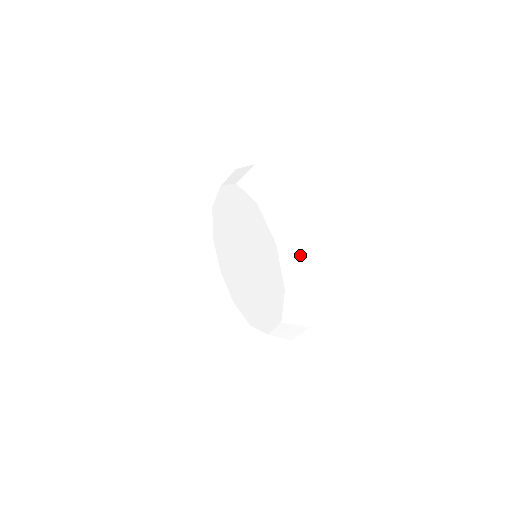
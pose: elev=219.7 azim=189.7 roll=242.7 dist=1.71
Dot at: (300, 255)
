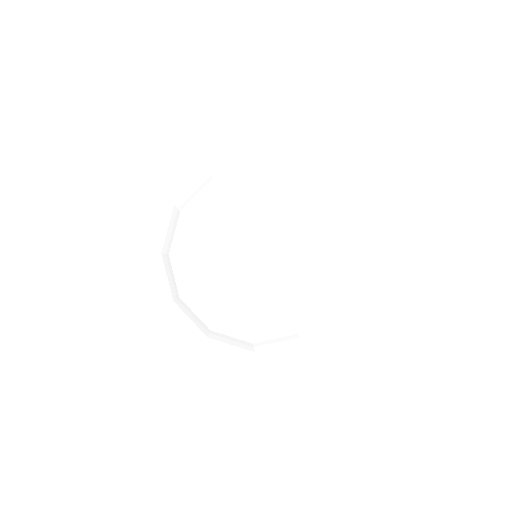
Dot at: (348, 275)
